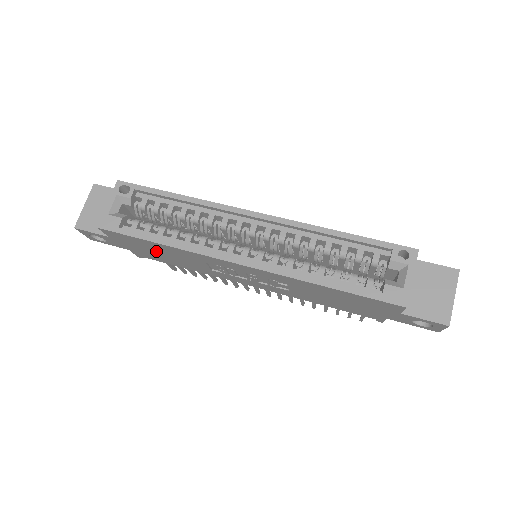
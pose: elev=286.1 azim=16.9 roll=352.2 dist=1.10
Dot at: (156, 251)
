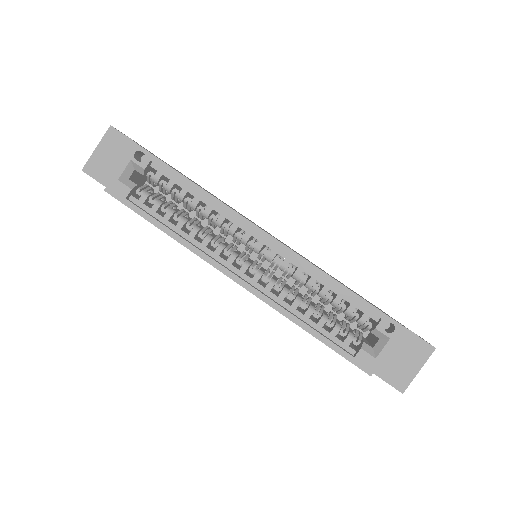
Dot at: occluded
